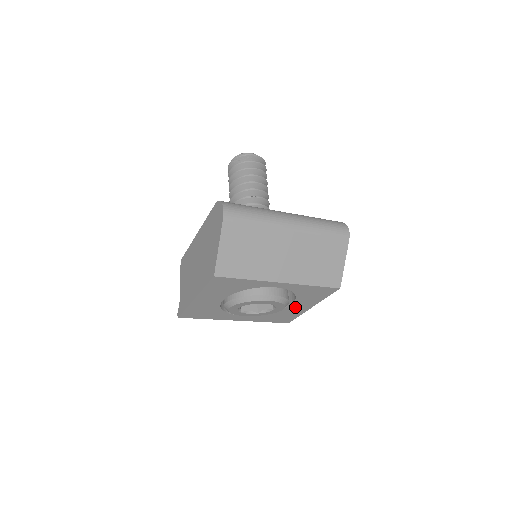
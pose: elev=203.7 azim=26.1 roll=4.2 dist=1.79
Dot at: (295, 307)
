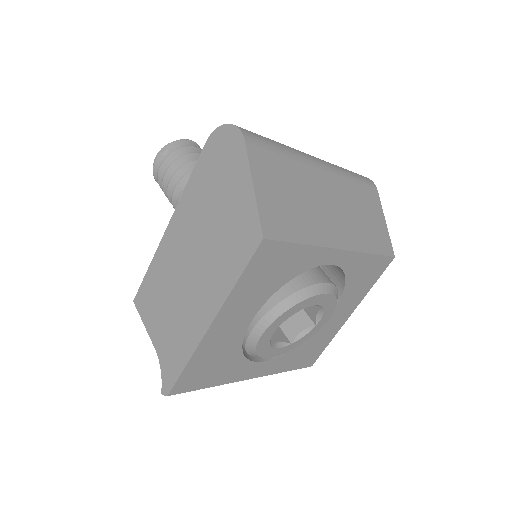
Dot at: (333, 319)
